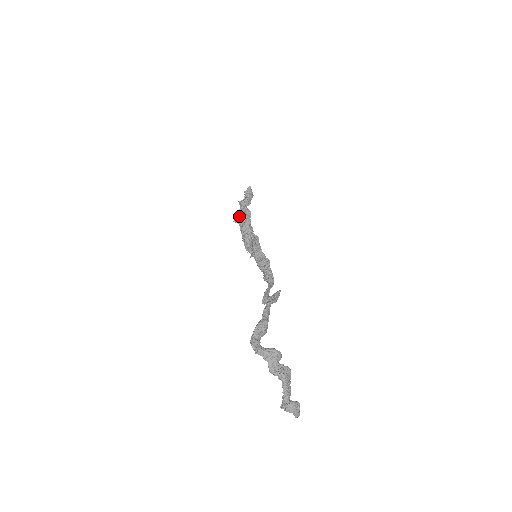
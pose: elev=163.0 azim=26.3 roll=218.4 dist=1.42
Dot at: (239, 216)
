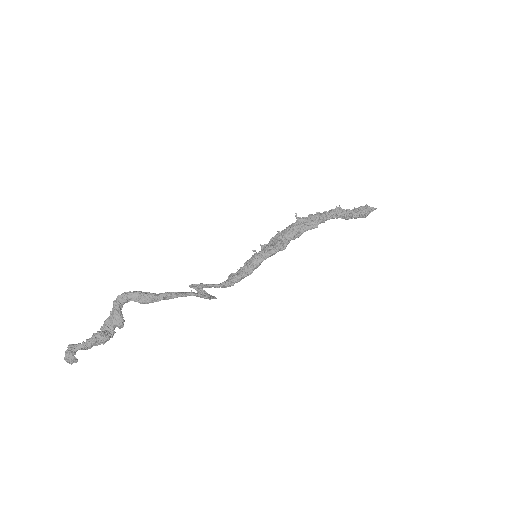
Dot at: occluded
